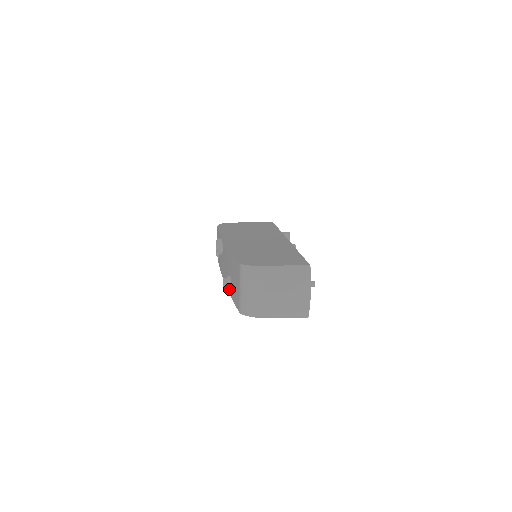
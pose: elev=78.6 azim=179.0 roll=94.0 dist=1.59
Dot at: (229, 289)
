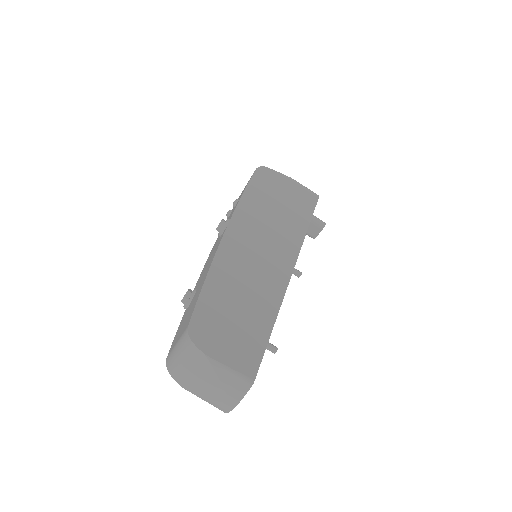
Dot at: (185, 307)
